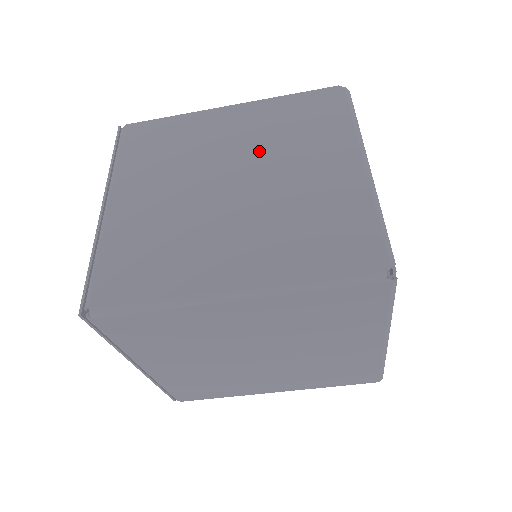
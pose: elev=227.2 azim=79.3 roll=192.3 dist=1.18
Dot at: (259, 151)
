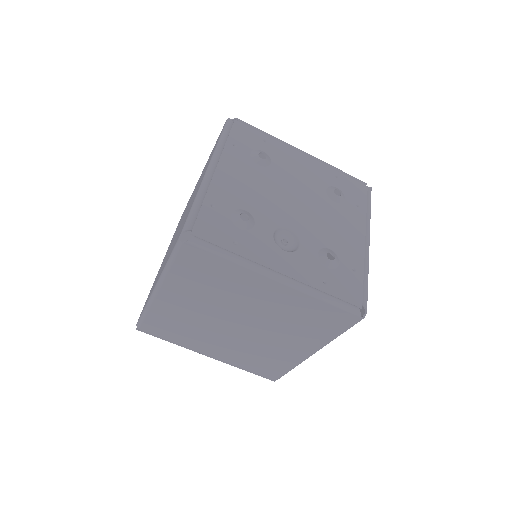
Dot at: occluded
